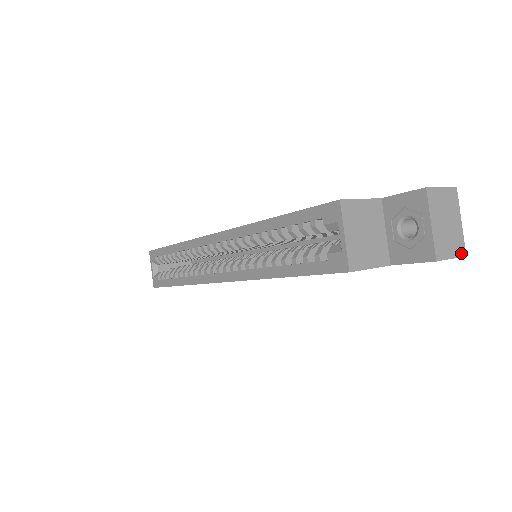
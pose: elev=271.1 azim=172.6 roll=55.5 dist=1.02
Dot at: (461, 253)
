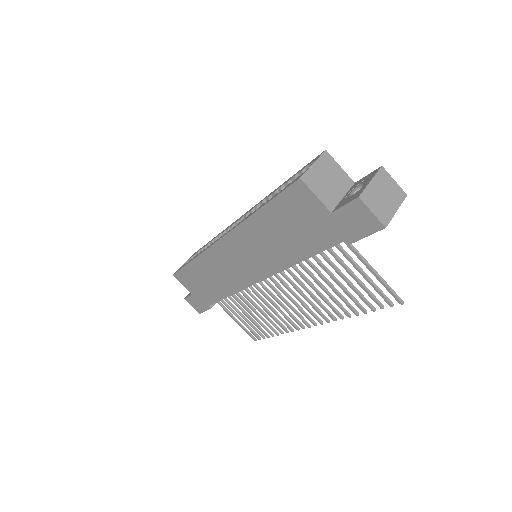
Dot at: (383, 221)
